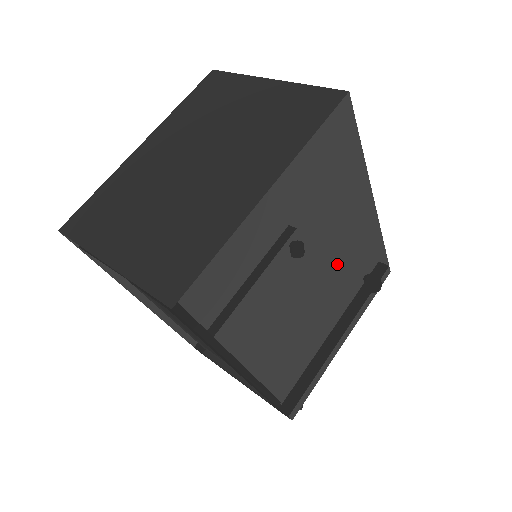
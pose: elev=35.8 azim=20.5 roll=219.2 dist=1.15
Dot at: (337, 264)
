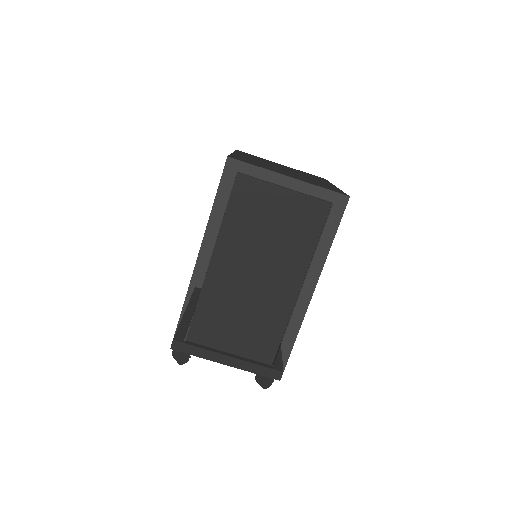
Dot at: occluded
